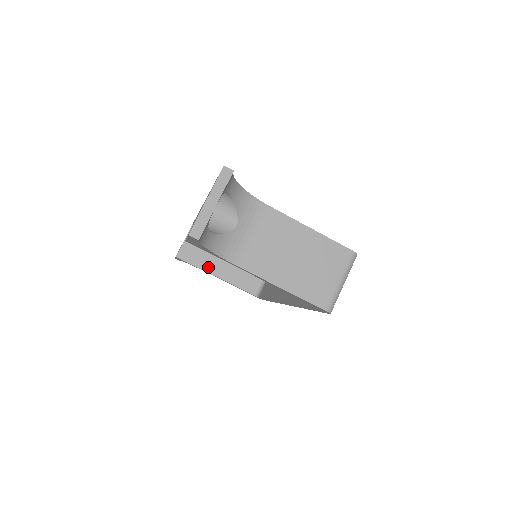
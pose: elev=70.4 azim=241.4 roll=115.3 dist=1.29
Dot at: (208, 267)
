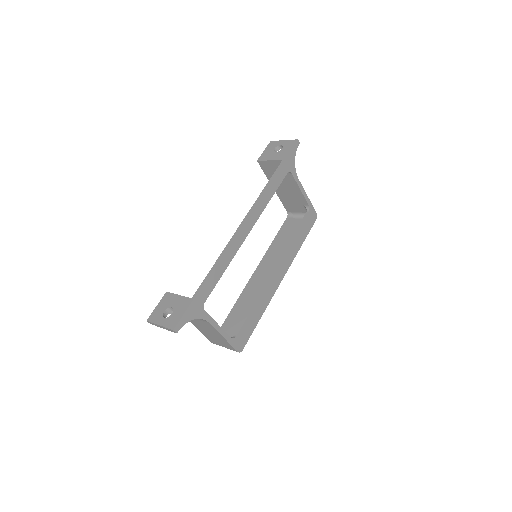
Dot at: occluded
